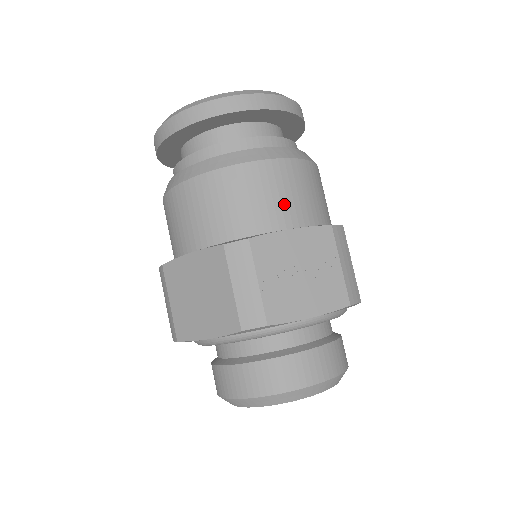
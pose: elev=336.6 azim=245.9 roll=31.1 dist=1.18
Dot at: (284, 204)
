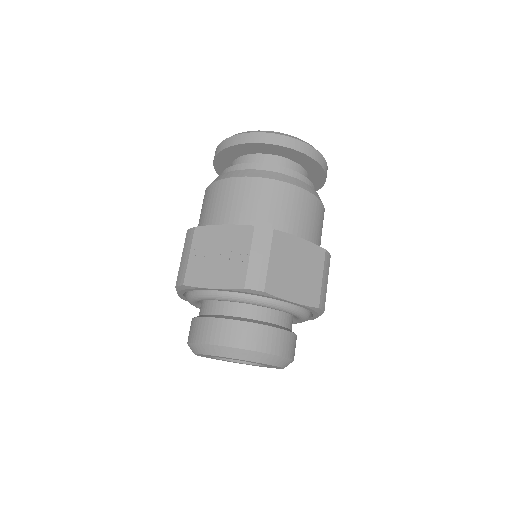
Dot at: (233, 208)
